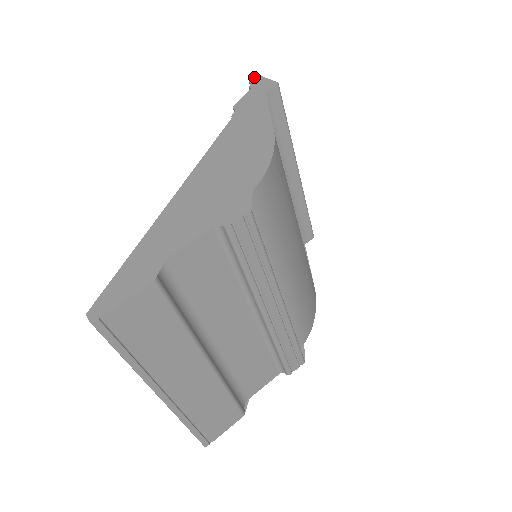
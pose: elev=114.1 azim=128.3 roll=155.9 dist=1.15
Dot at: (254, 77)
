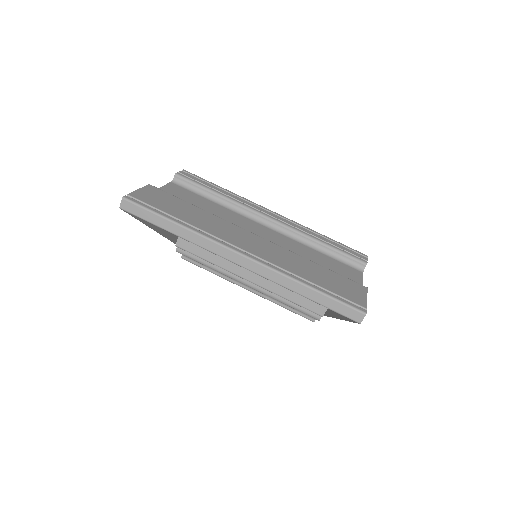
Dot at: occluded
